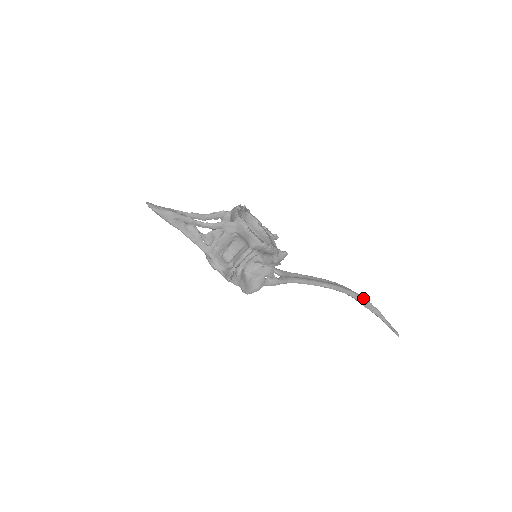
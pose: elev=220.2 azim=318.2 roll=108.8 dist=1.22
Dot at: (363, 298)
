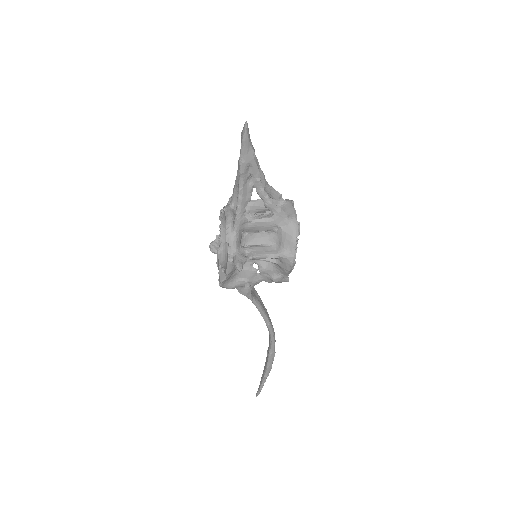
Dot at: (275, 352)
